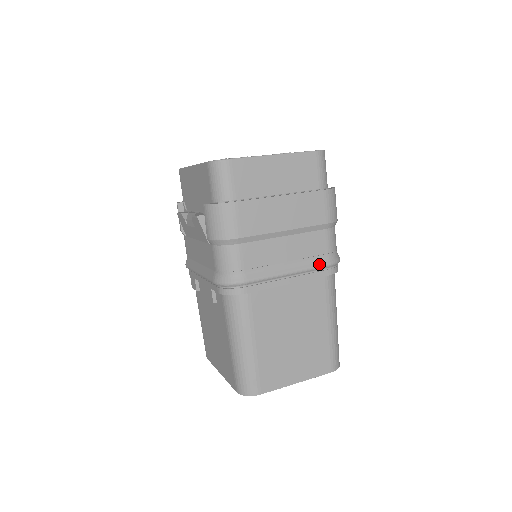
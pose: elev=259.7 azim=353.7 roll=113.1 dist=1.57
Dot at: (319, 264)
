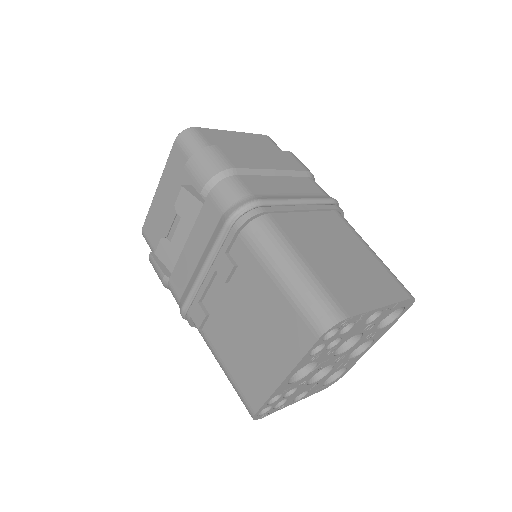
Dot at: (322, 197)
